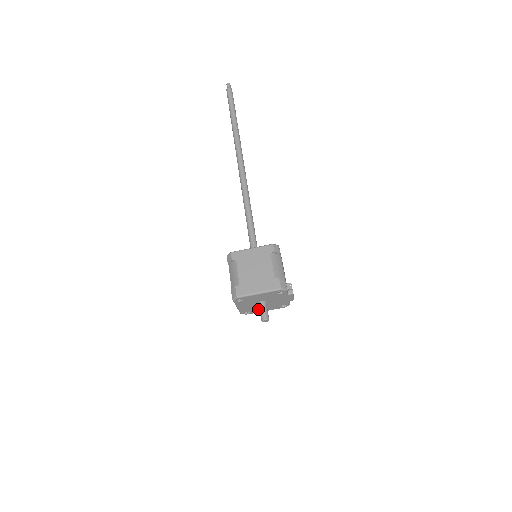
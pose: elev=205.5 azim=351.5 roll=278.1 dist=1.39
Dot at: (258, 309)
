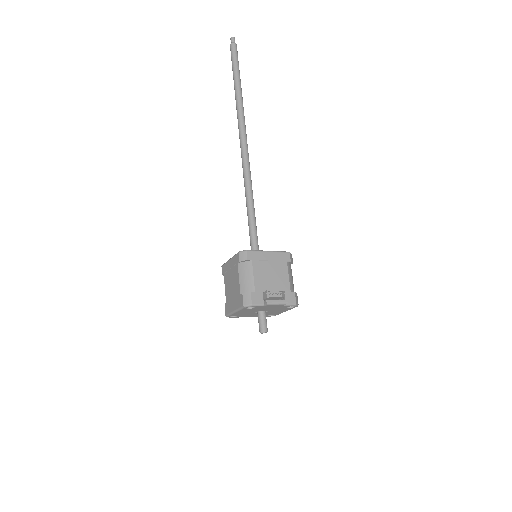
Dot at: (274, 313)
